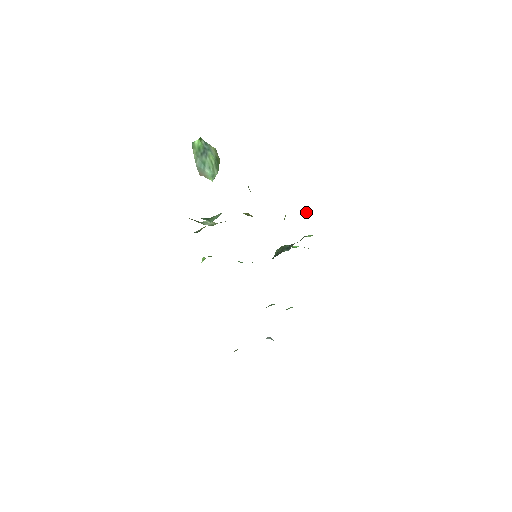
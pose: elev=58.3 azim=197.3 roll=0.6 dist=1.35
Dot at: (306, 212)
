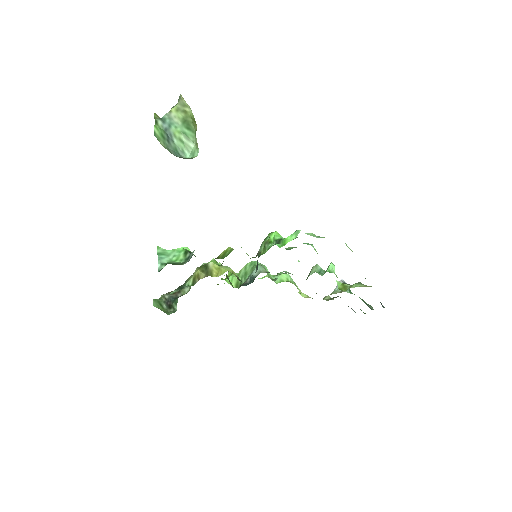
Dot at: (229, 251)
